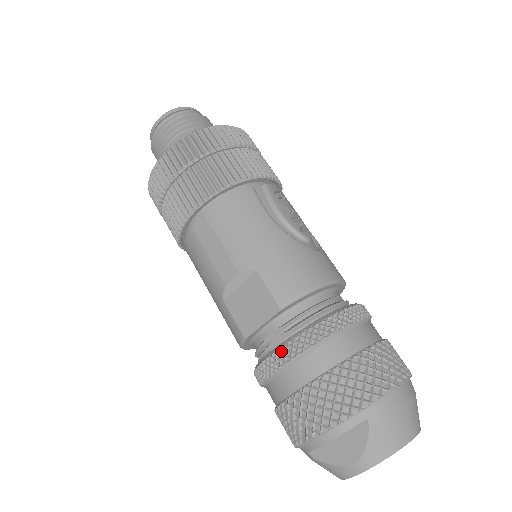
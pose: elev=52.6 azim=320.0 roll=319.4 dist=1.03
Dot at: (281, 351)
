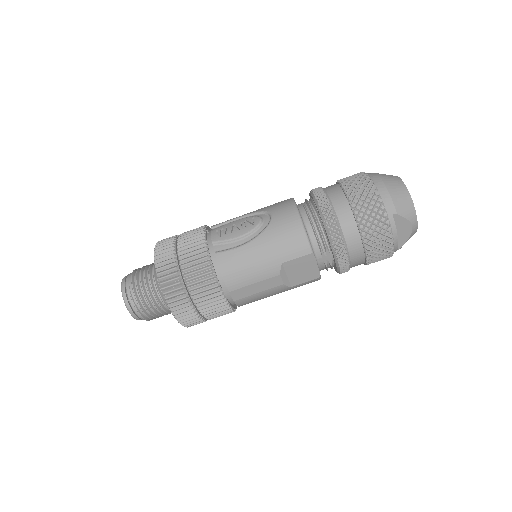
Dot at: (339, 258)
